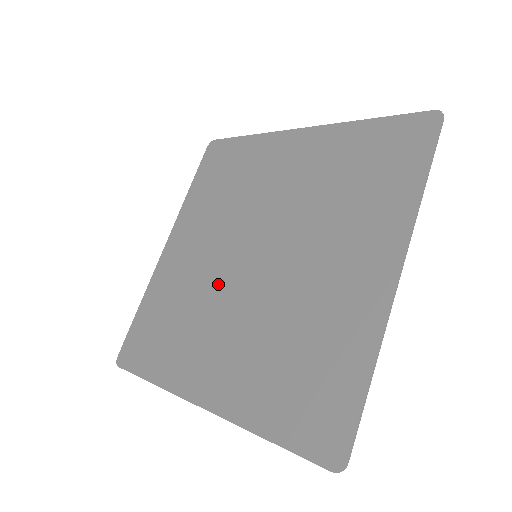
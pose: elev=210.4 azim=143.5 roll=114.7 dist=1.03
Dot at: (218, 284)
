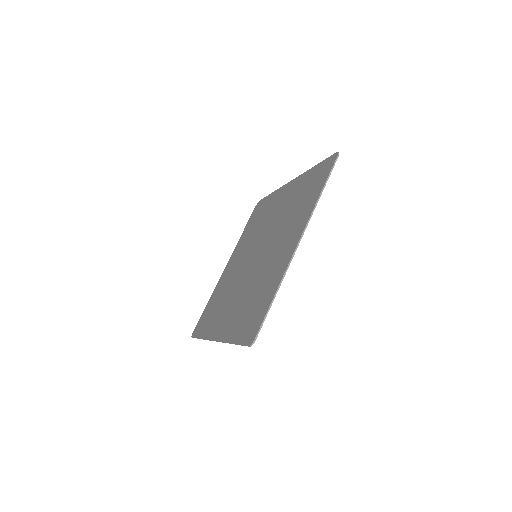
Dot at: (238, 277)
